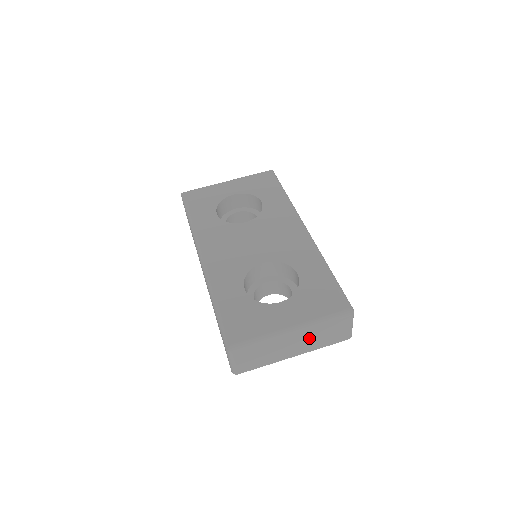
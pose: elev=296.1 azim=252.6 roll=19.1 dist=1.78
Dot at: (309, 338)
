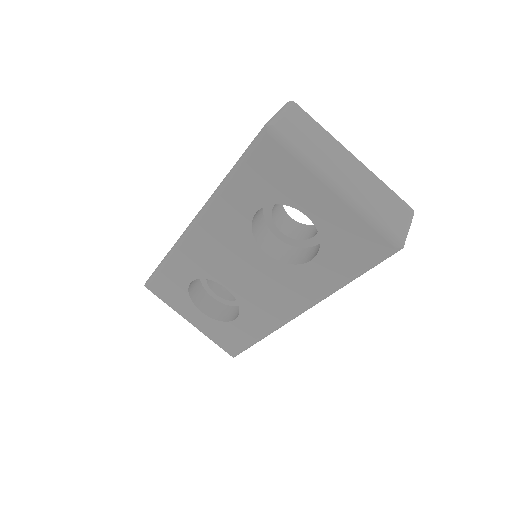
Dot at: occluded
